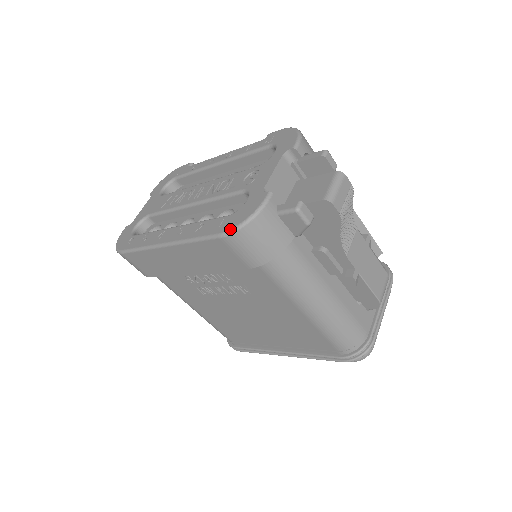
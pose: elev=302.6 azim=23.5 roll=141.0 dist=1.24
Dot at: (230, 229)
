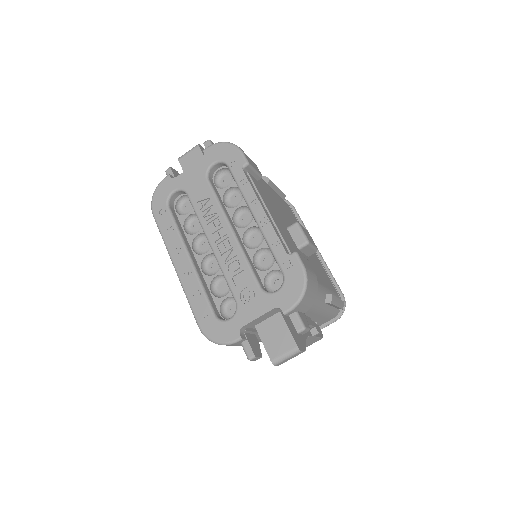
Dot at: (205, 335)
